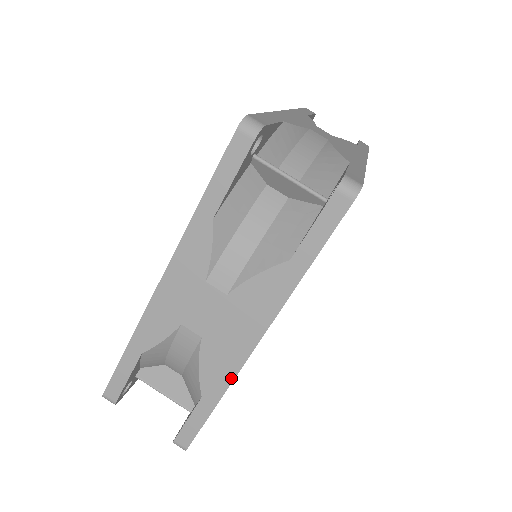
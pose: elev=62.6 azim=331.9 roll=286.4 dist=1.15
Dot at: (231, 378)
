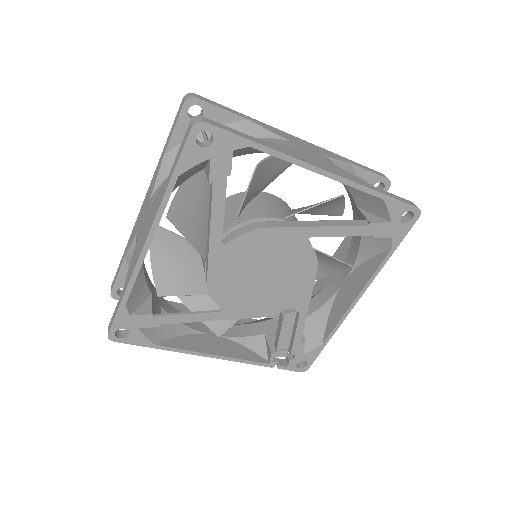
Dot at: (132, 273)
